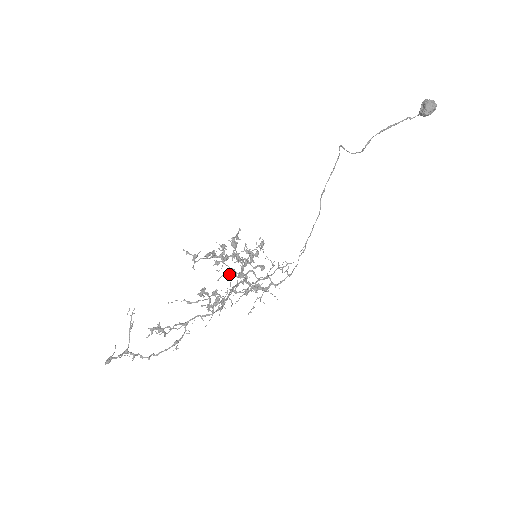
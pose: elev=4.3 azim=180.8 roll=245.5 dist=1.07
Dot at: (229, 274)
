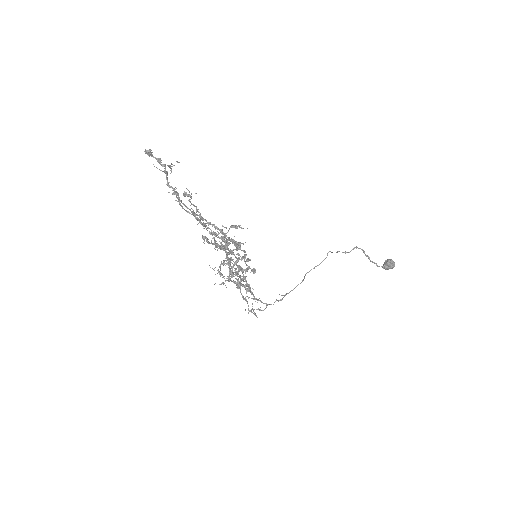
Dot at: (227, 252)
